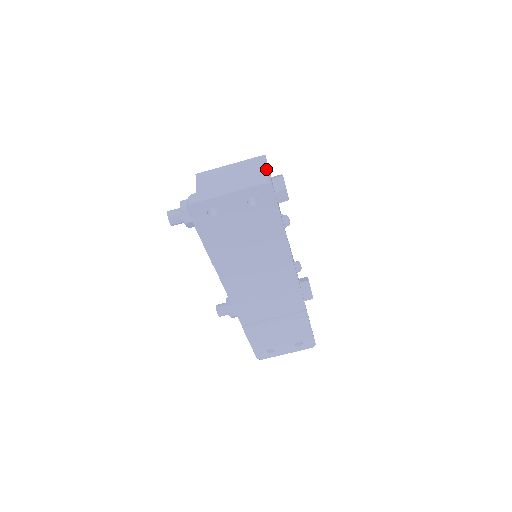
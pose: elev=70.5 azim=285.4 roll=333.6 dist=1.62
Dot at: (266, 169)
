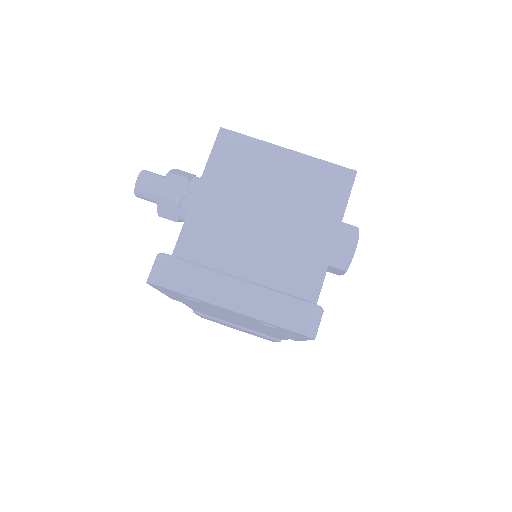
Dot at: (339, 214)
